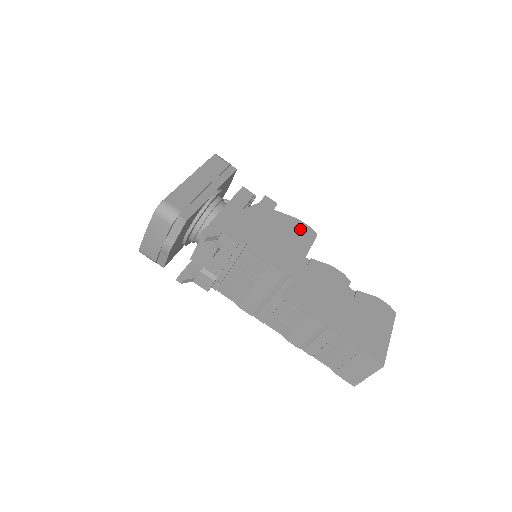
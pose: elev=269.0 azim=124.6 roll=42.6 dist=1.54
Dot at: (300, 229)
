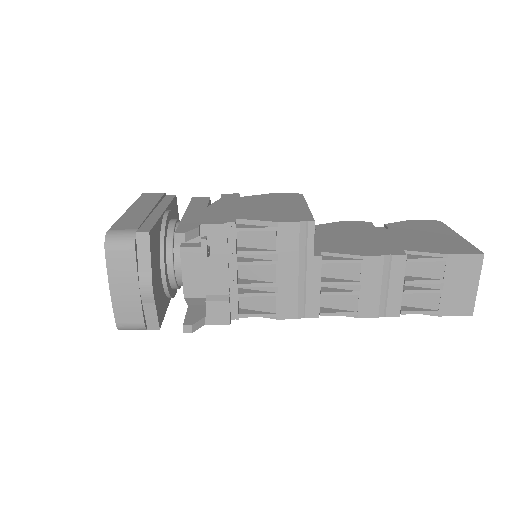
Dot at: (281, 197)
